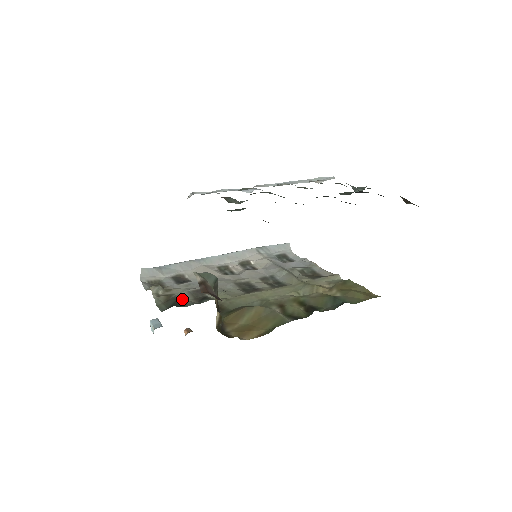
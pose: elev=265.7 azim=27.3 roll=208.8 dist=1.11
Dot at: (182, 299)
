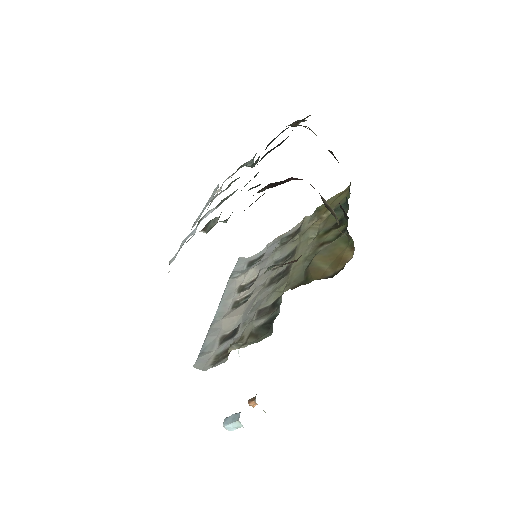
Dot at: (264, 322)
